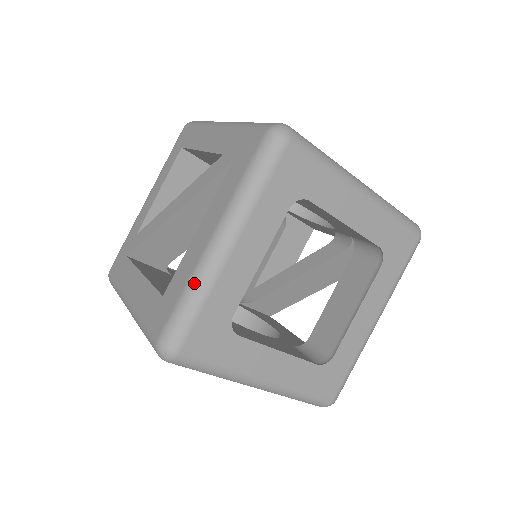
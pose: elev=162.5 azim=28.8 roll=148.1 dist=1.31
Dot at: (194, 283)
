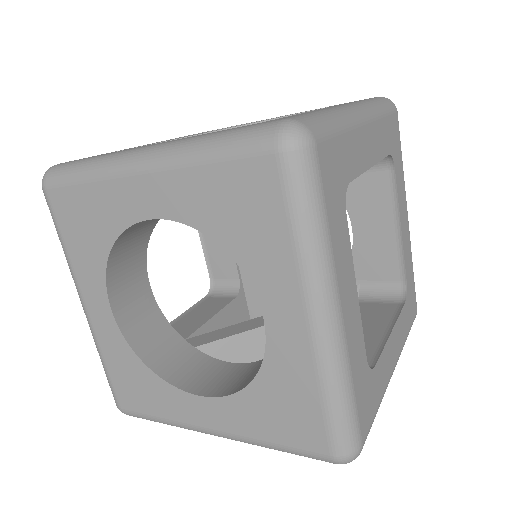
Dot at: (334, 111)
